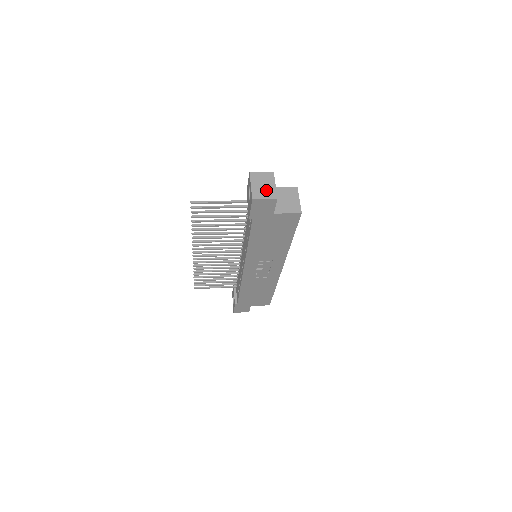
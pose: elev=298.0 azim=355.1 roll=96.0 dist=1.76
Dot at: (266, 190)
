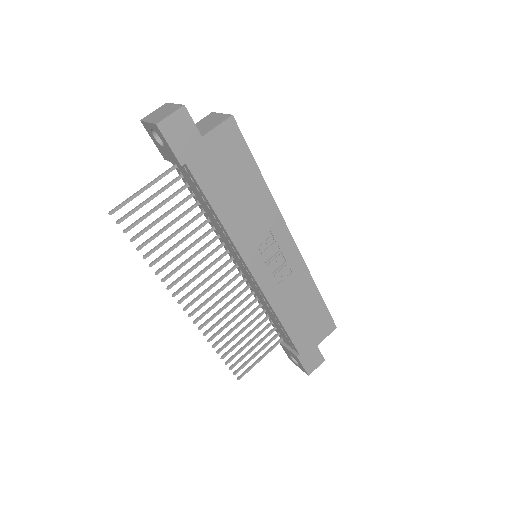
Dot at: (167, 112)
